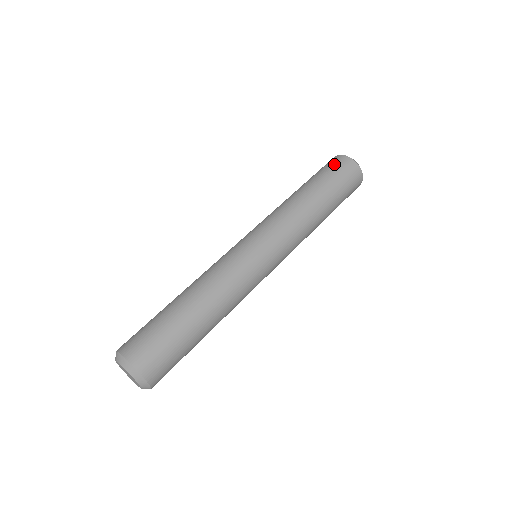
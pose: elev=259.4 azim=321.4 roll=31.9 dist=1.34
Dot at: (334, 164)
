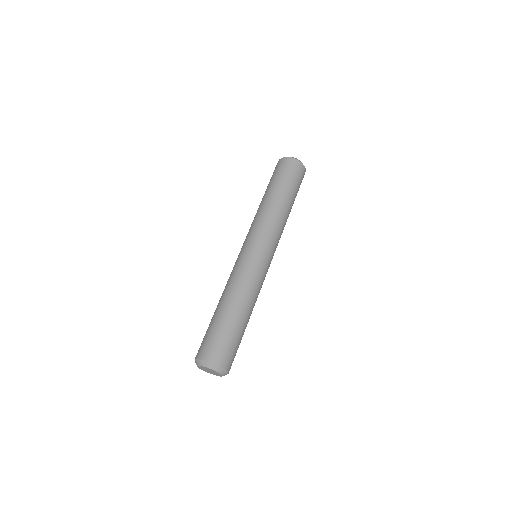
Dot at: (278, 167)
